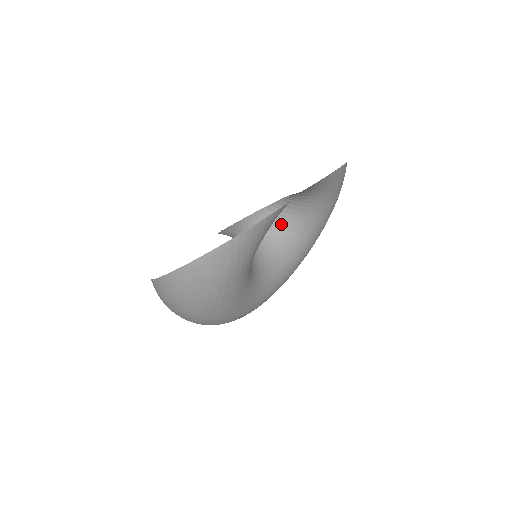
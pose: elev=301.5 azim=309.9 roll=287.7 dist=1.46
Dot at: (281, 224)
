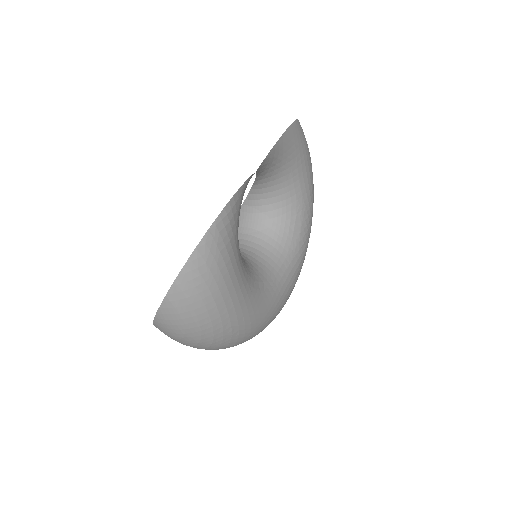
Dot at: (265, 213)
